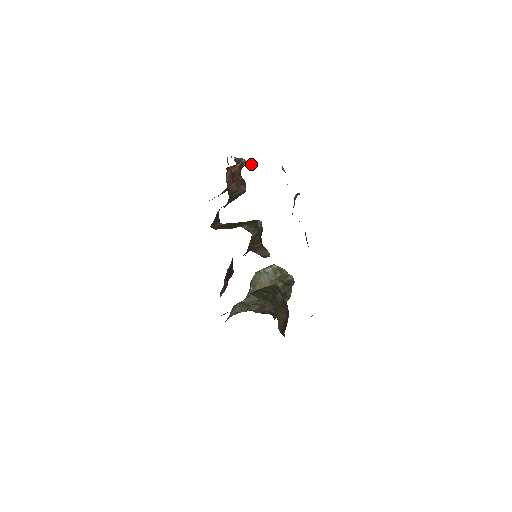
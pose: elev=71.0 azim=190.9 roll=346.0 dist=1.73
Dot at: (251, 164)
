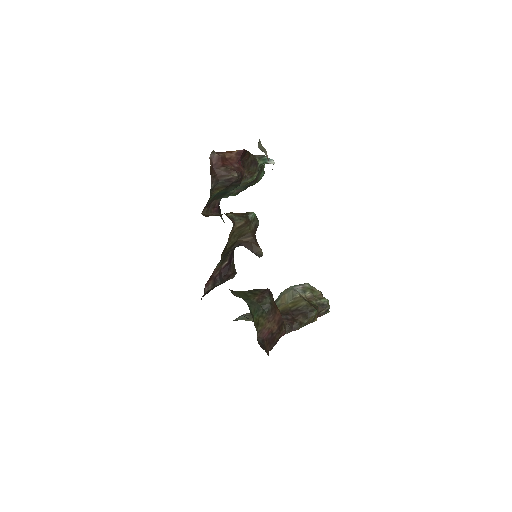
Dot at: (273, 162)
